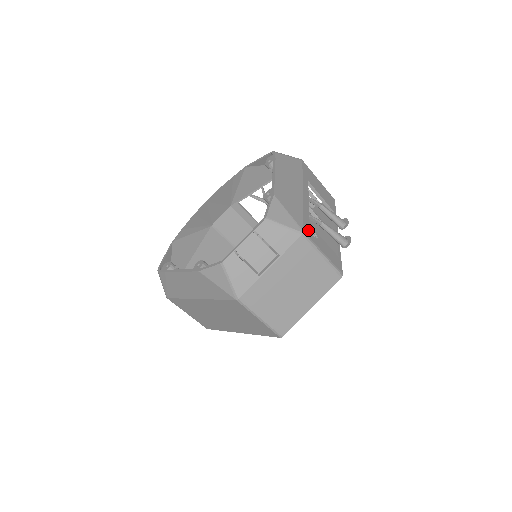
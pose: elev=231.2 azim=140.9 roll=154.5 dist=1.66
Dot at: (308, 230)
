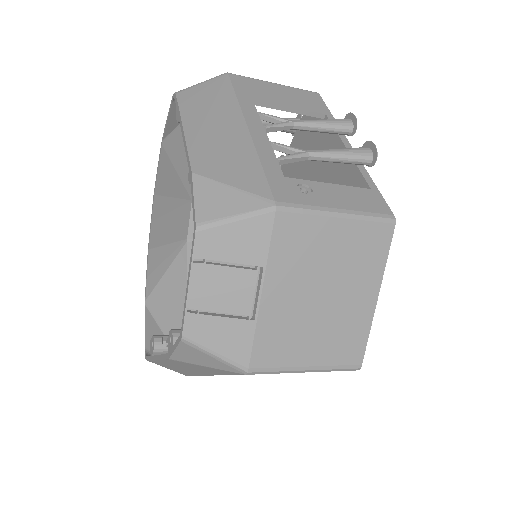
Dot at: (285, 191)
